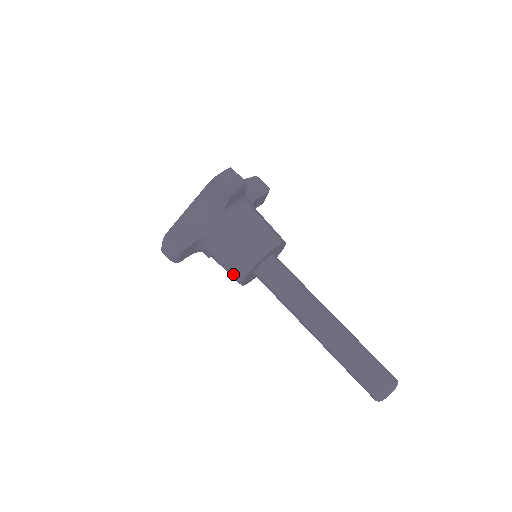
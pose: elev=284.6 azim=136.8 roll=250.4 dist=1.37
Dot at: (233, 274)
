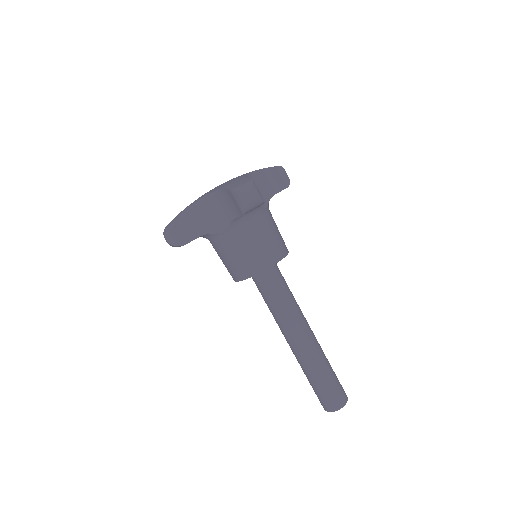
Dot at: (229, 271)
